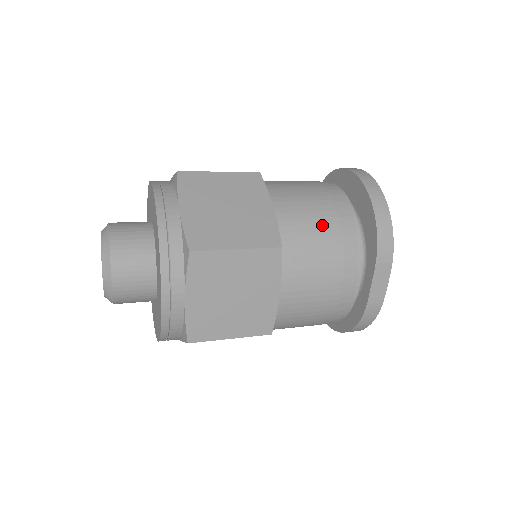
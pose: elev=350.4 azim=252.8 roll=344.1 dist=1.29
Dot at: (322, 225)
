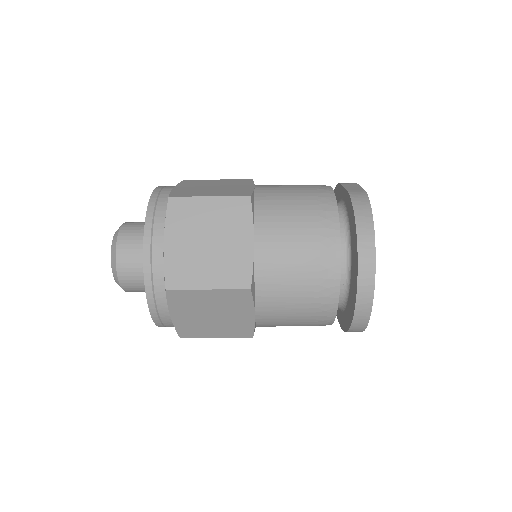
Dot at: occluded
